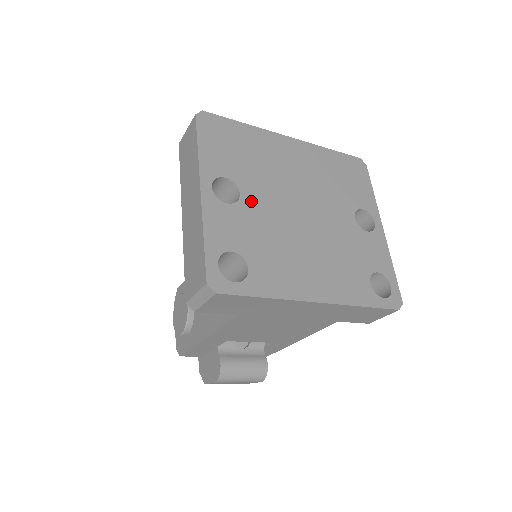
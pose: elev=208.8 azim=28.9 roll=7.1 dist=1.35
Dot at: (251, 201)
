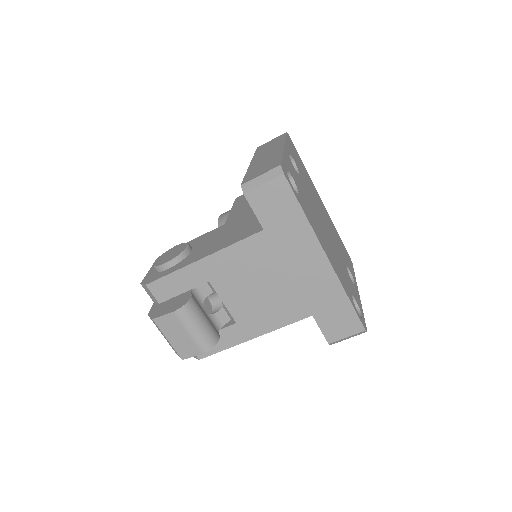
Dot at: (303, 183)
